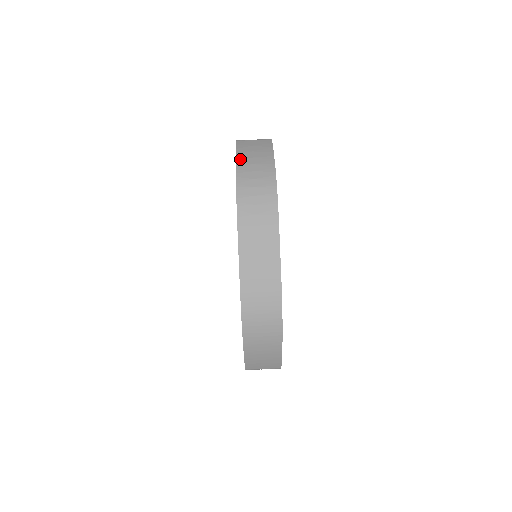
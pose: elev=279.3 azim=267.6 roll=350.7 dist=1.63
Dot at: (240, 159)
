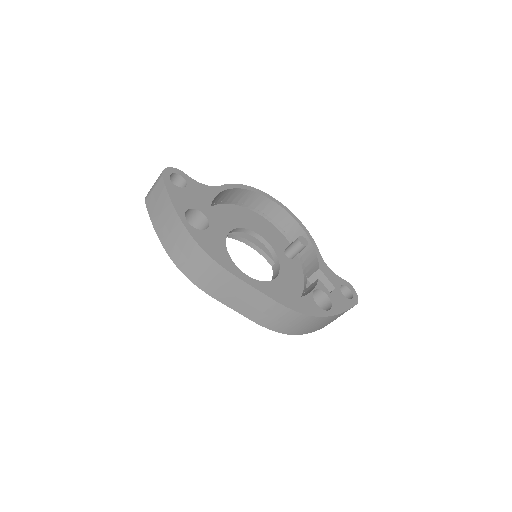
Dot at: (160, 234)
